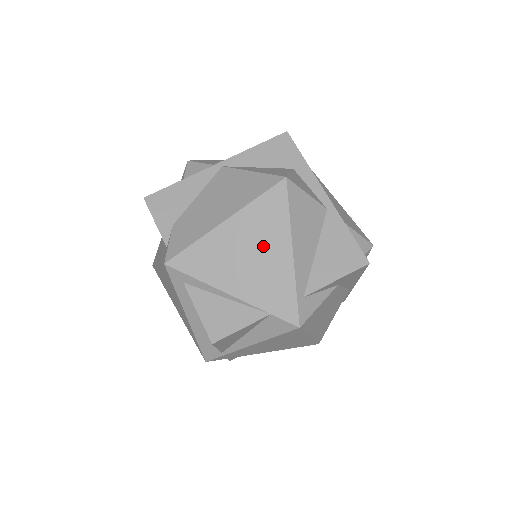
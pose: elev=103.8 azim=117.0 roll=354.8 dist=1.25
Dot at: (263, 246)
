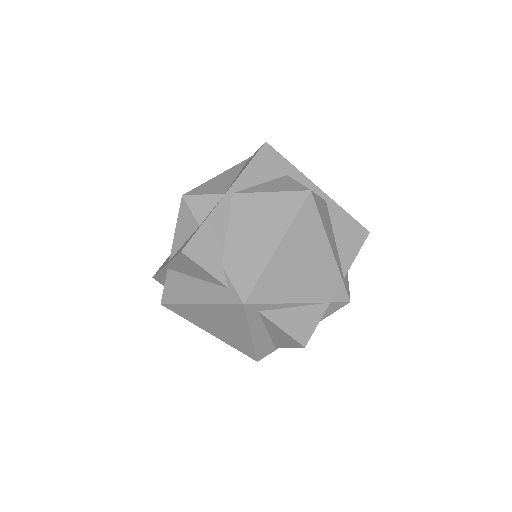
Dot at: (311, 253)
